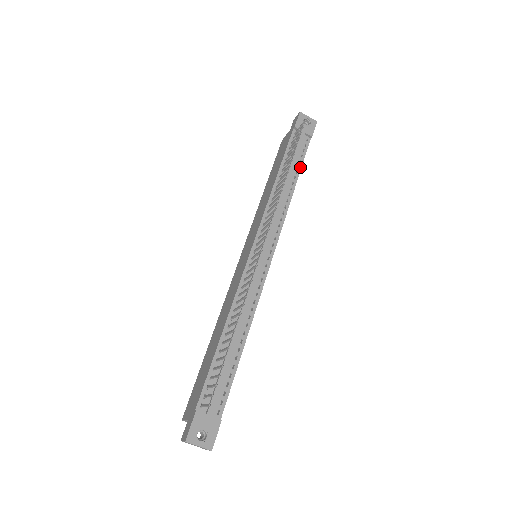
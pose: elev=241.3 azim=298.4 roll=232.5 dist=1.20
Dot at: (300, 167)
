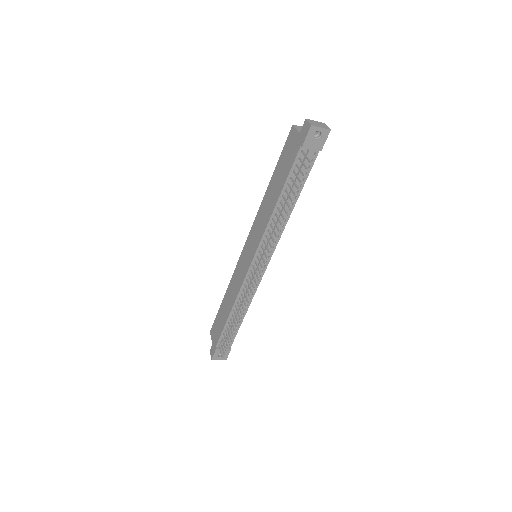
Dot at: (302, 186)
